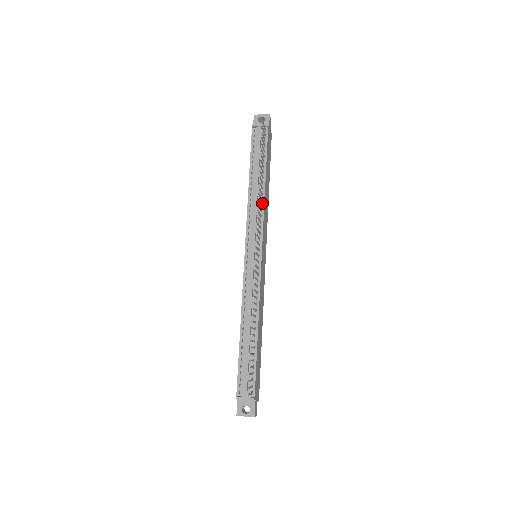
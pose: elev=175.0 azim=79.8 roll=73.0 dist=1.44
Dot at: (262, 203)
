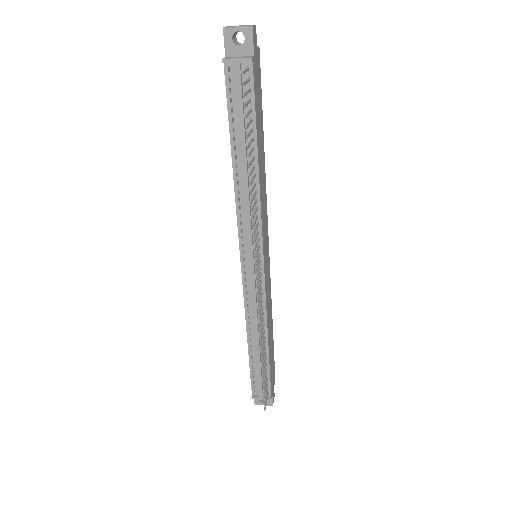
Dot at: (257, 197)
